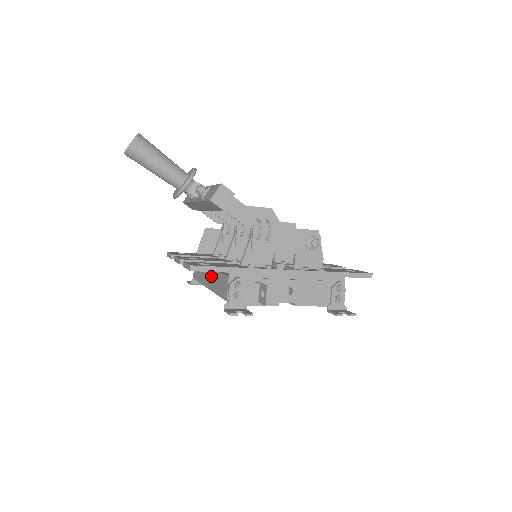
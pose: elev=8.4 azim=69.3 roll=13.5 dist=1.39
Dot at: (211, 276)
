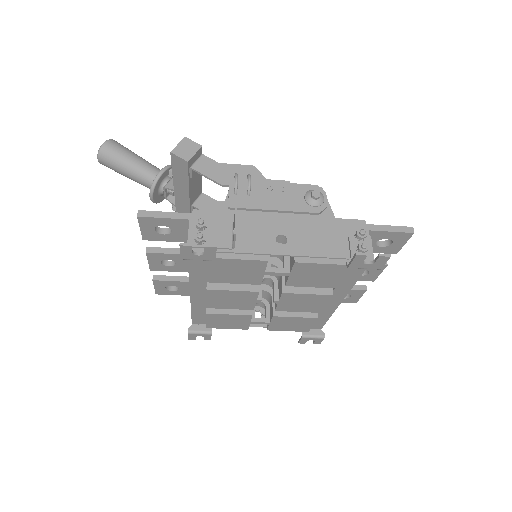
Dot at: occluded
